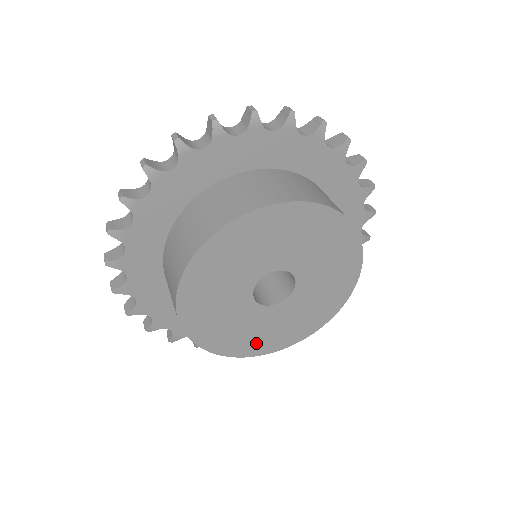
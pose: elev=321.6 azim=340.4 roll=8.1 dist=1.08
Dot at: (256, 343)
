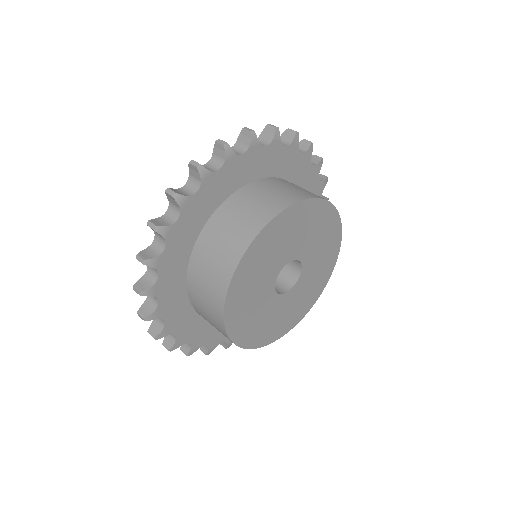
Dot at: (274, 330)
